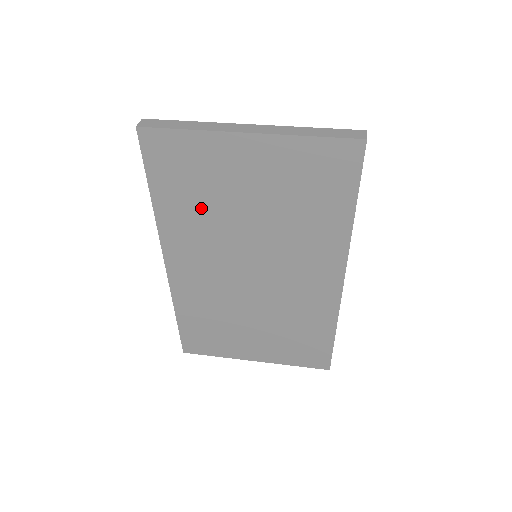
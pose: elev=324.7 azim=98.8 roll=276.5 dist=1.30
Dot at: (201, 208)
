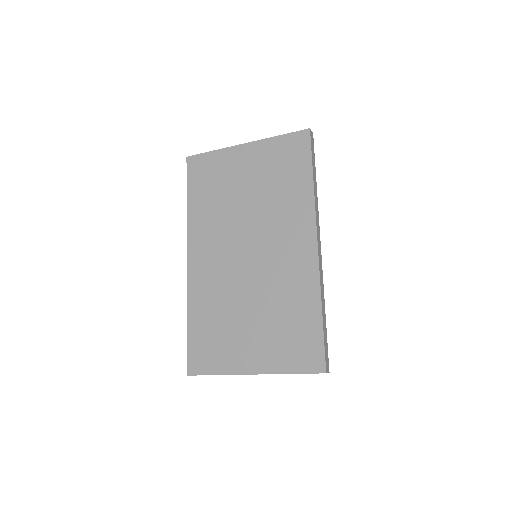
Dot at: (216, 202)
